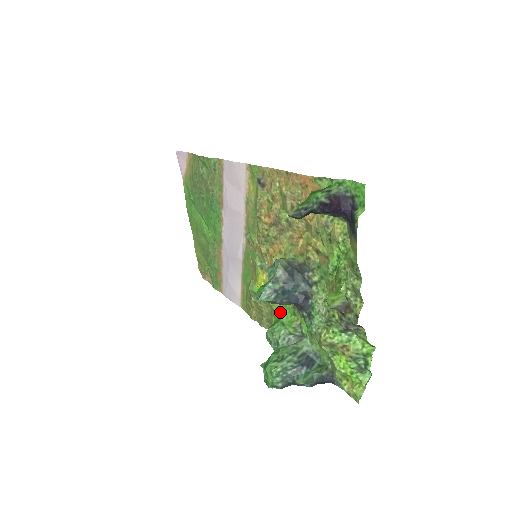
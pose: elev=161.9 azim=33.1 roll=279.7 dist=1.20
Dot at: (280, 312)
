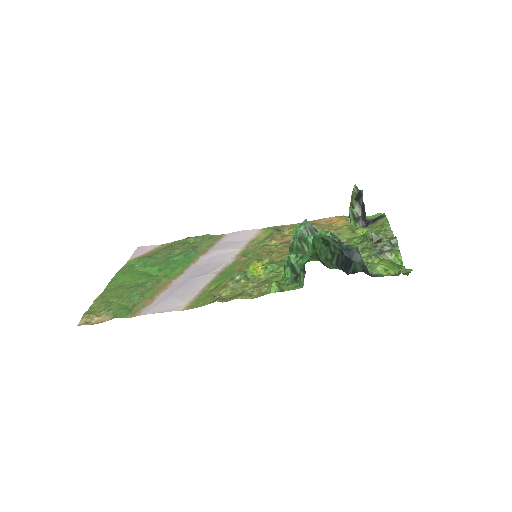
Dot at: occluded
